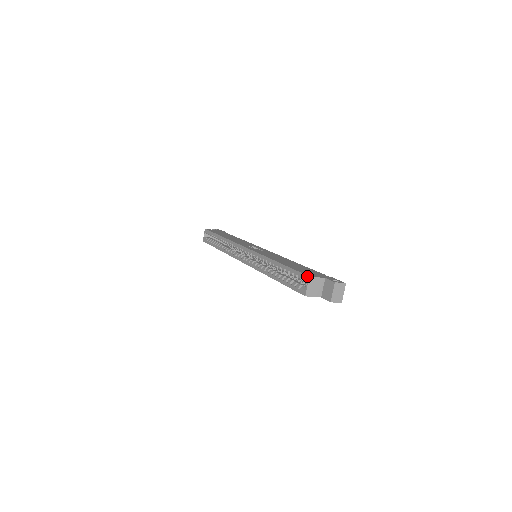
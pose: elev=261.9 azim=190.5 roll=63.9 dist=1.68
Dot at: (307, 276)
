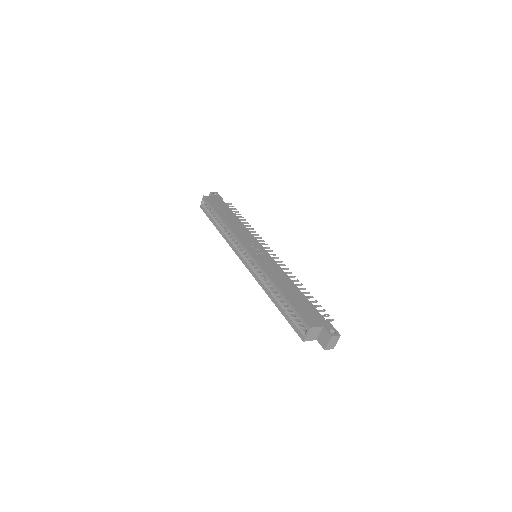
Dot at: (308, 326)
